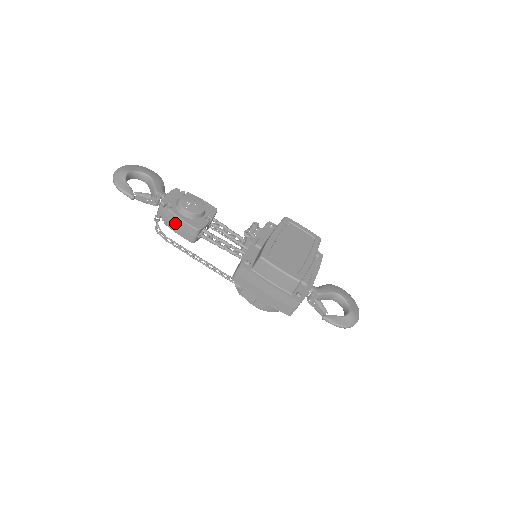
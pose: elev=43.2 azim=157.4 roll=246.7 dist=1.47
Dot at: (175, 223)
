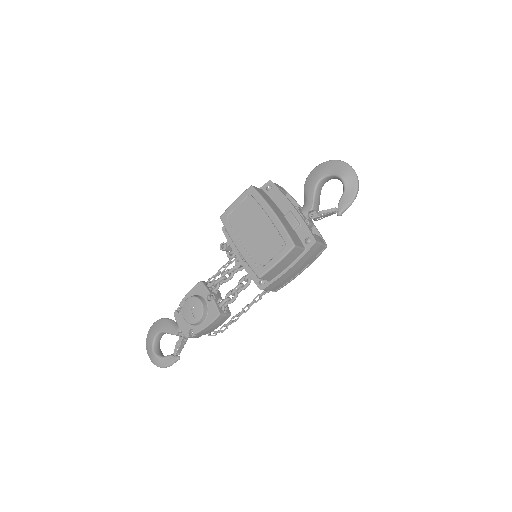
Dot at: (209, 330)
